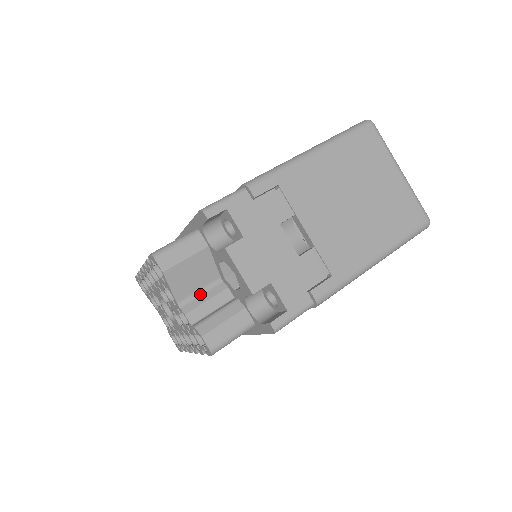
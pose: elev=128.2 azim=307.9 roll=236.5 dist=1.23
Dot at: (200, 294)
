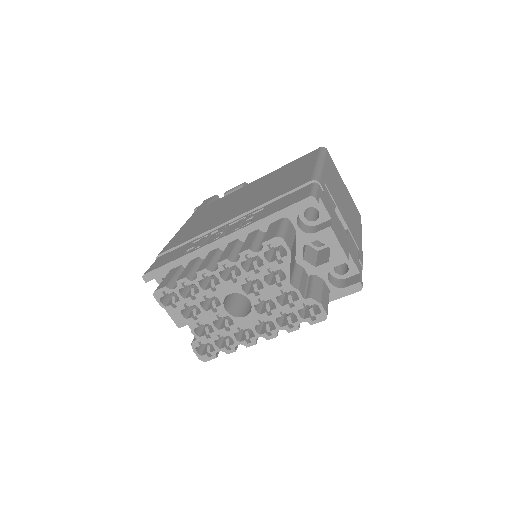
Dot at: (294, 274)
